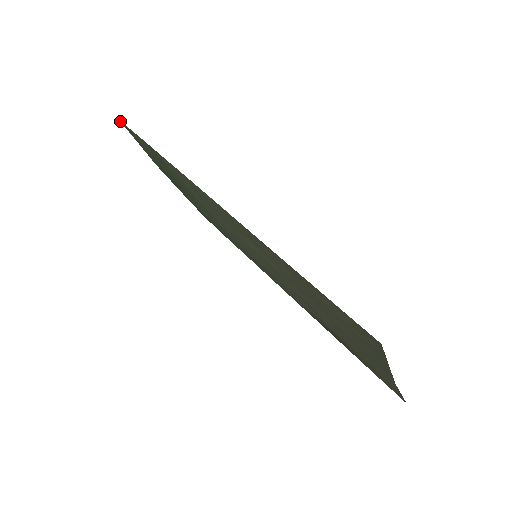
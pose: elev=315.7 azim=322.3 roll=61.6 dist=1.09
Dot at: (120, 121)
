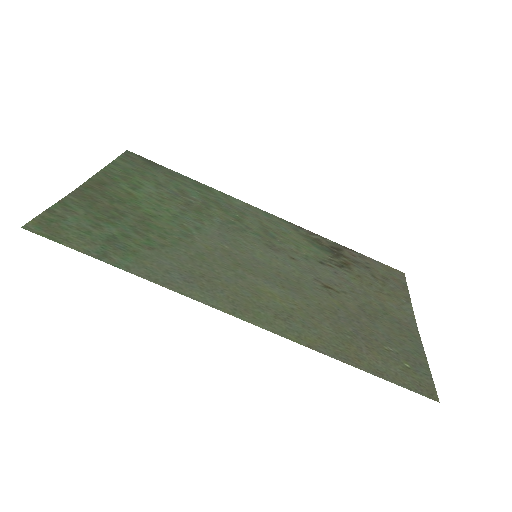
Dot at: (25, 228)
